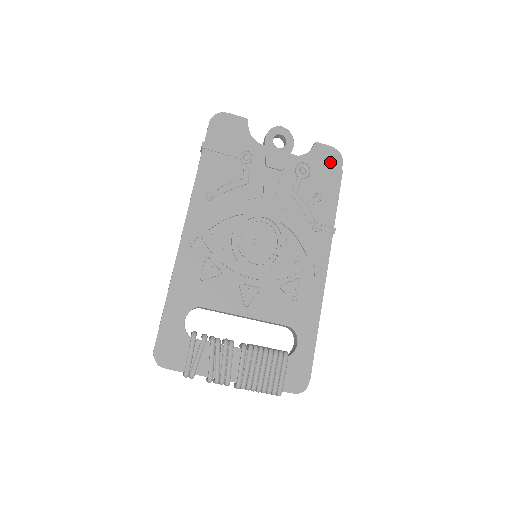
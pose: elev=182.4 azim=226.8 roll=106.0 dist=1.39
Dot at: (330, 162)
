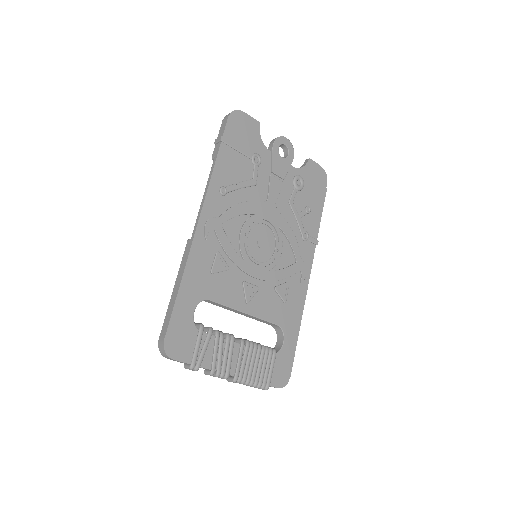
Dot at: (318, 179)
